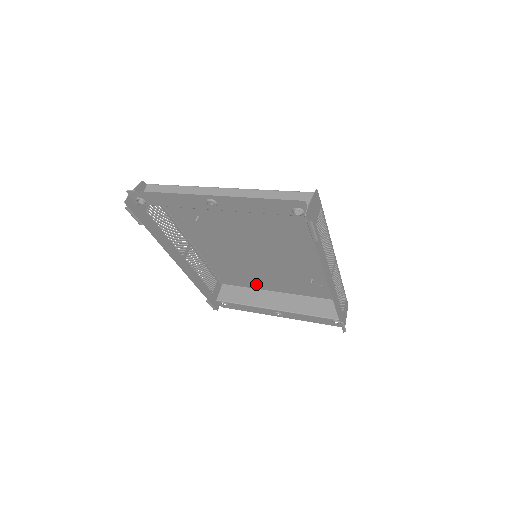
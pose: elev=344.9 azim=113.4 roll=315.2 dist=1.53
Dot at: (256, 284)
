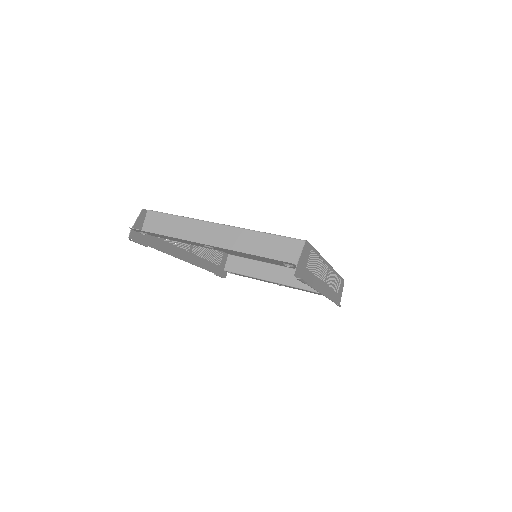
Dot at: occluded
